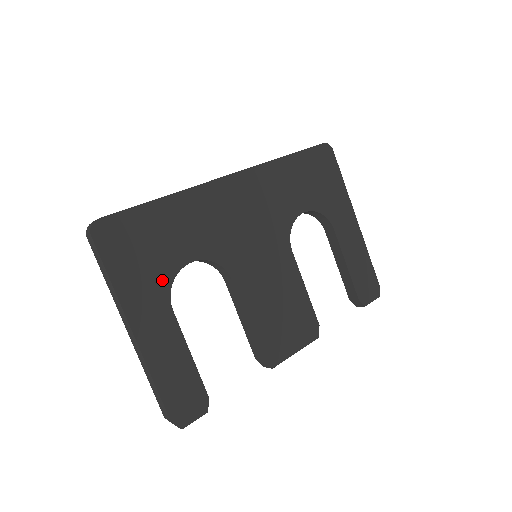
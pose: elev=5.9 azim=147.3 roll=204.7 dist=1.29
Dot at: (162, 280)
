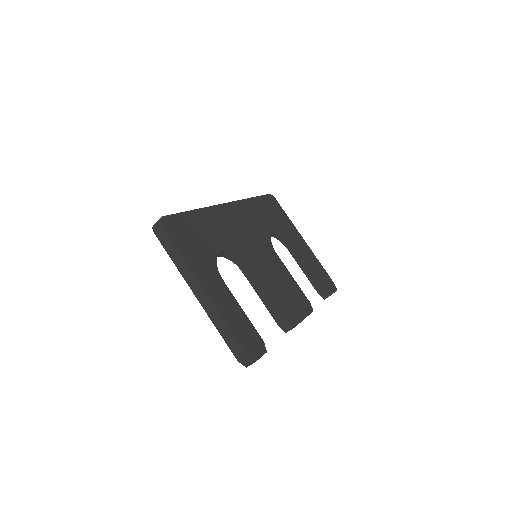
Dot at: (210, 259)
